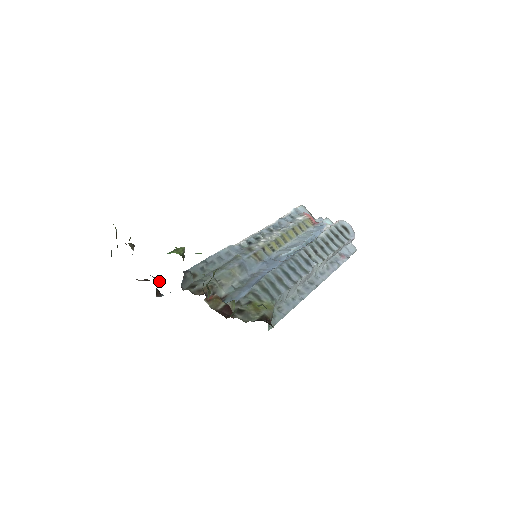
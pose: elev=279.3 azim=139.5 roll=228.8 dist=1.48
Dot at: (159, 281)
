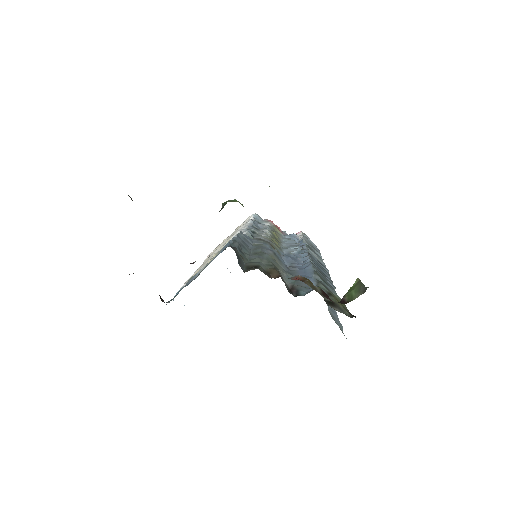
Dot at: occluded
